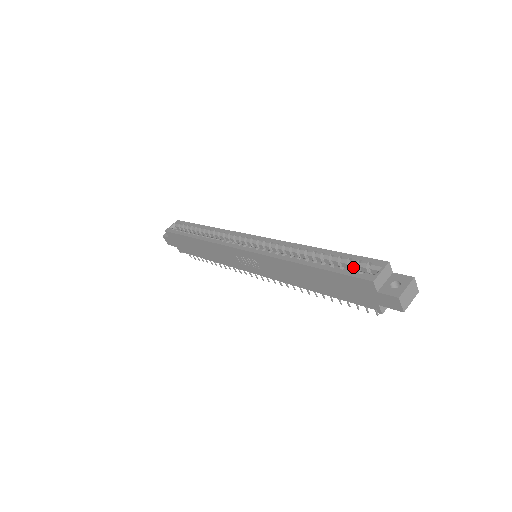
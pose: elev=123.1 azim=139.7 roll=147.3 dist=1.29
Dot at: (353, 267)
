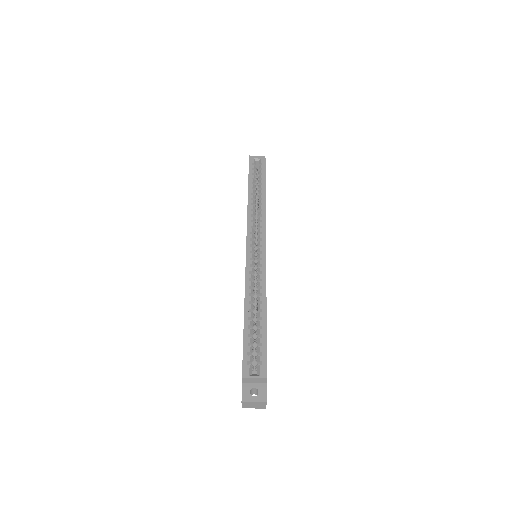
Dot at: (257, 351)
